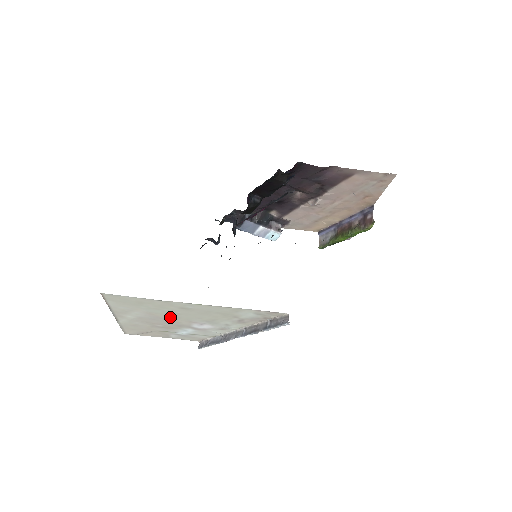
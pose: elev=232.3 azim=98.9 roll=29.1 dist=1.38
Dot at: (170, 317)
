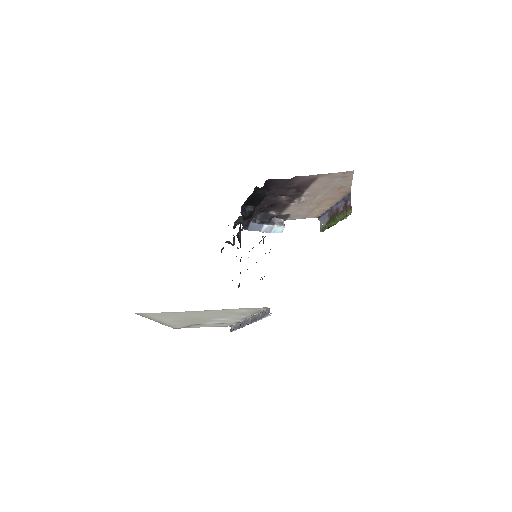
Dot at: (193, 318)
